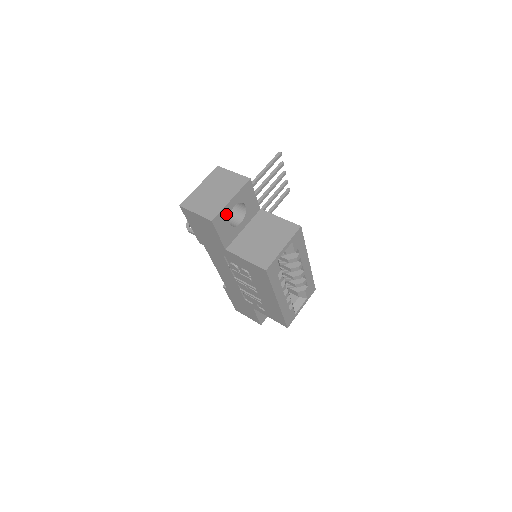
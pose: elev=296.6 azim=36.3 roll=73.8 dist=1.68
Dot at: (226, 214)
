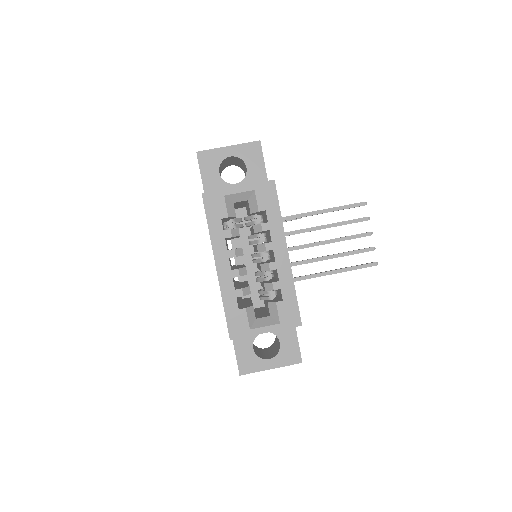
Dot at: (217, 158)
